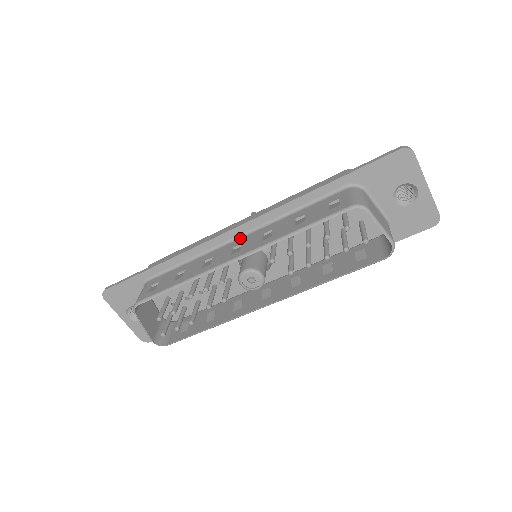
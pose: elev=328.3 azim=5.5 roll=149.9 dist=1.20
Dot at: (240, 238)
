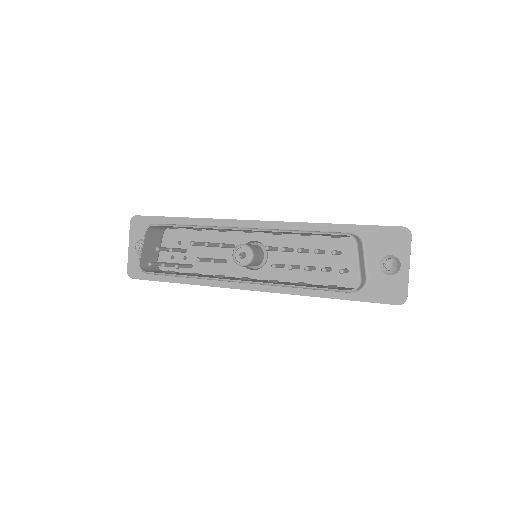
Dot at: occluded
